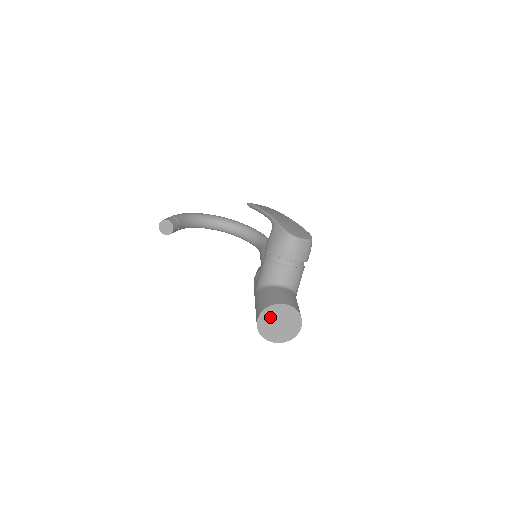
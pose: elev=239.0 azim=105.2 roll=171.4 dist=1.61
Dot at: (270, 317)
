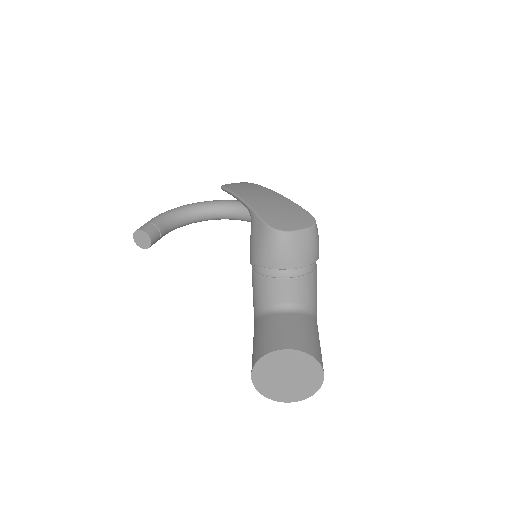
Dot at: (269, 371)
